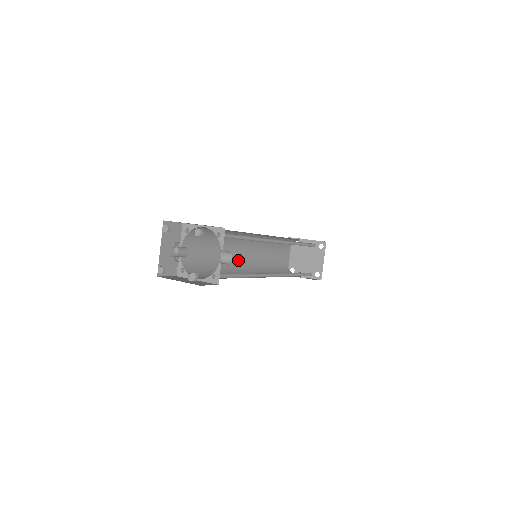
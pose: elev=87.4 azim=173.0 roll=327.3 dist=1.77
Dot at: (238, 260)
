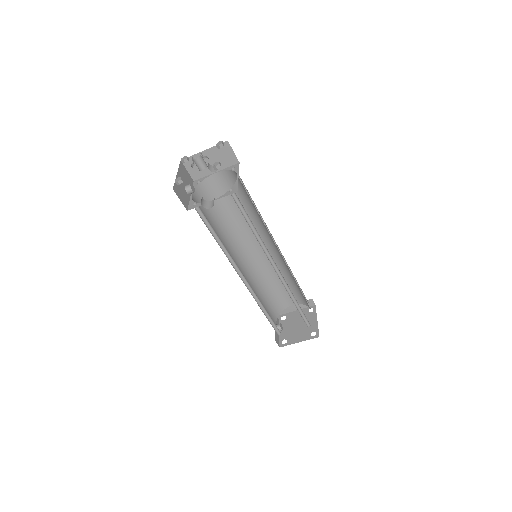
Dot at: (250, 244)
